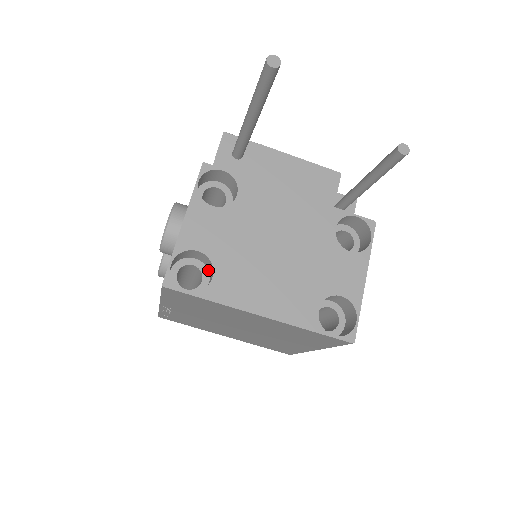
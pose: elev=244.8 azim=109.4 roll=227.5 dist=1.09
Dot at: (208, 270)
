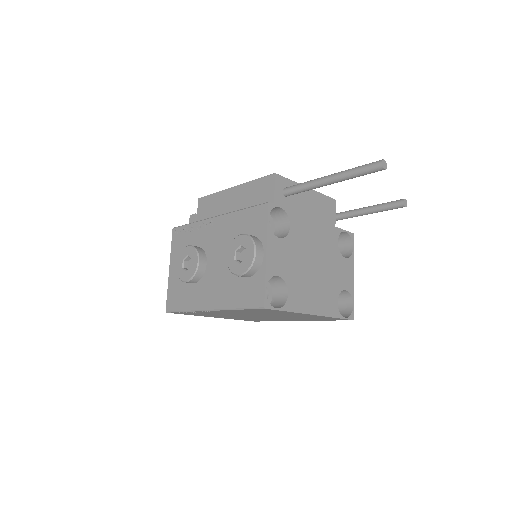
Dot at: (271, 285)
